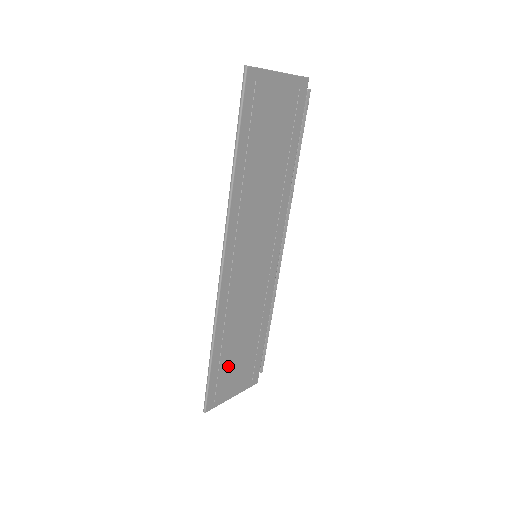
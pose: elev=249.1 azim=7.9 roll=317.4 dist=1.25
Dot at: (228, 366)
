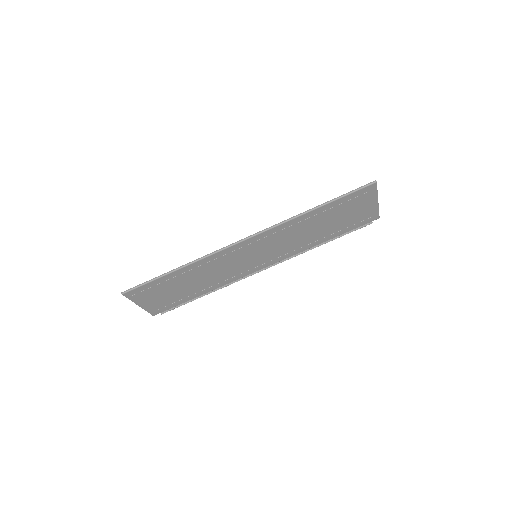
Dot at: (166, 287)
